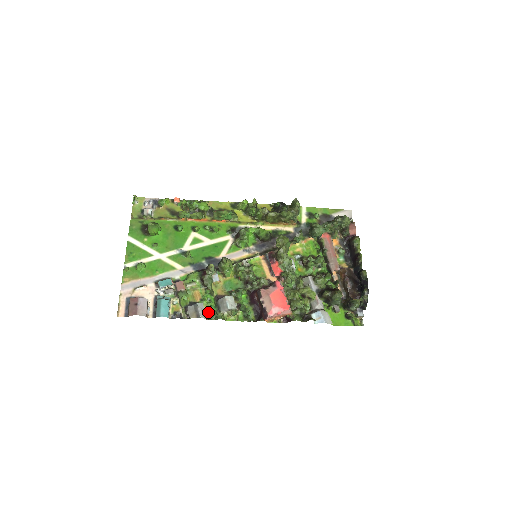
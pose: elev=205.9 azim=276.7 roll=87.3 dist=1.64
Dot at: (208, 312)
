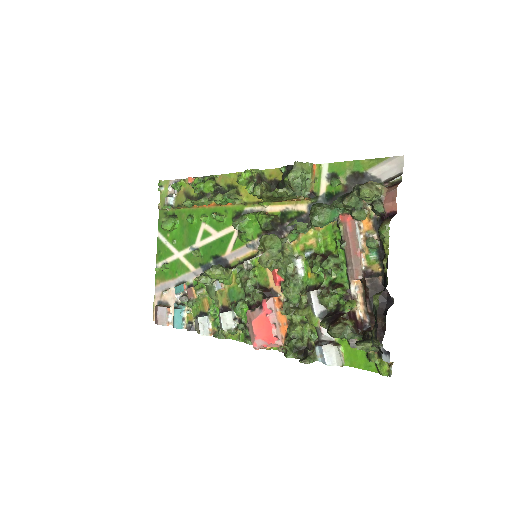
Dot at: (214, 326)
